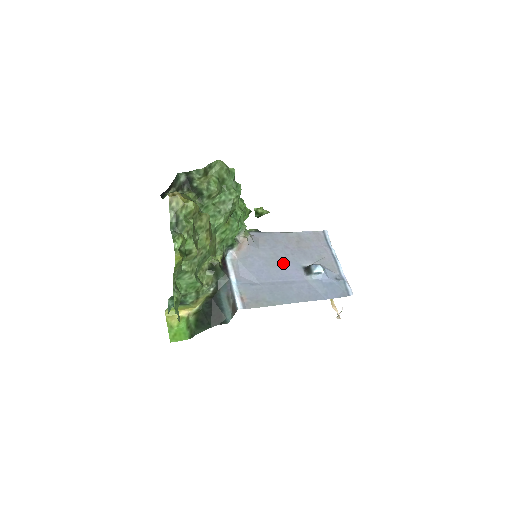
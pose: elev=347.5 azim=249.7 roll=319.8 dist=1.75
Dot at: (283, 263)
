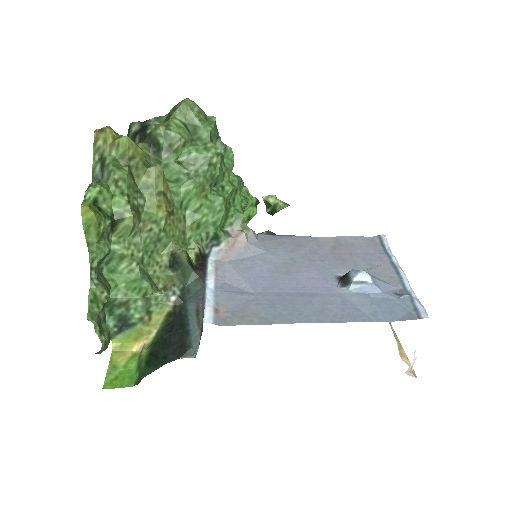
Dot at: (303, 270)
